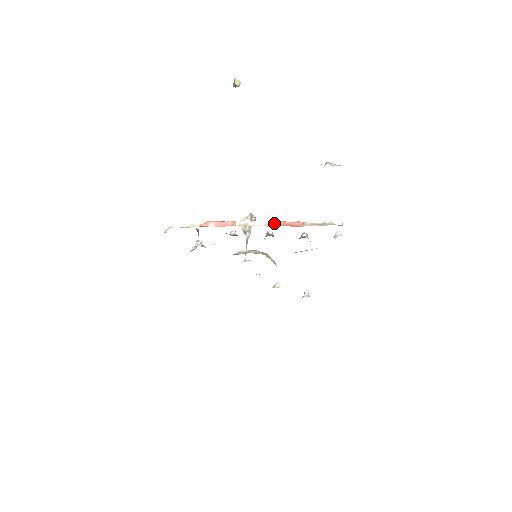
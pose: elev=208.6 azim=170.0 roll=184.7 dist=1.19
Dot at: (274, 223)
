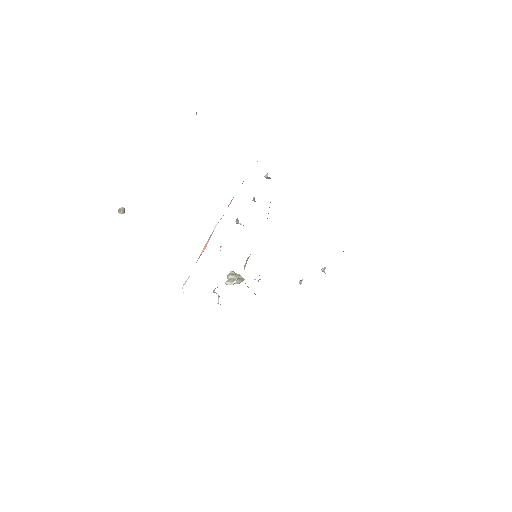
Dot at: (229, 204)
